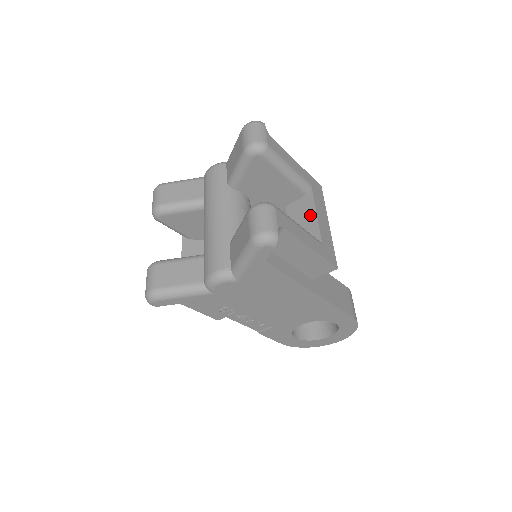
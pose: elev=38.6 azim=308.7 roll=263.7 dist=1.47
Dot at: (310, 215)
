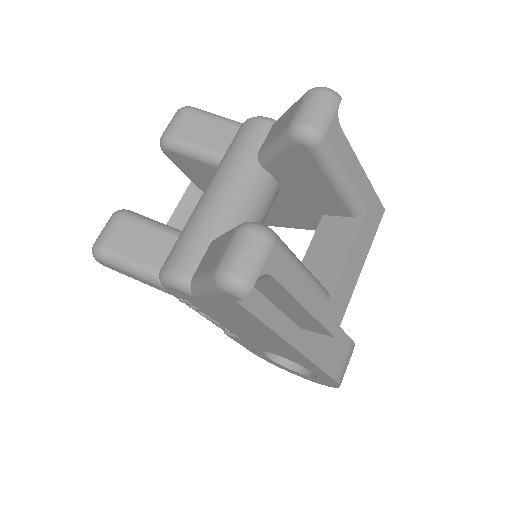
Dot at: (341, 249)
